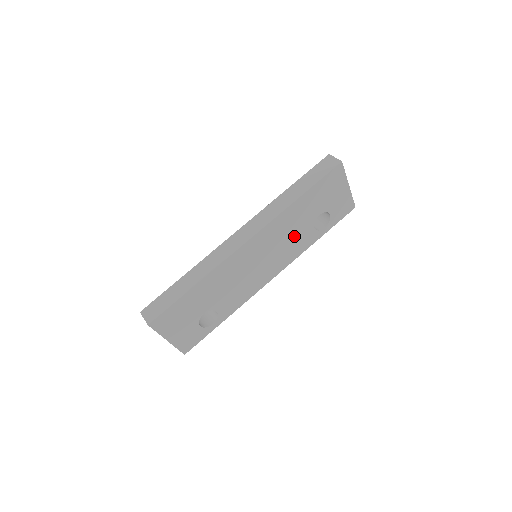
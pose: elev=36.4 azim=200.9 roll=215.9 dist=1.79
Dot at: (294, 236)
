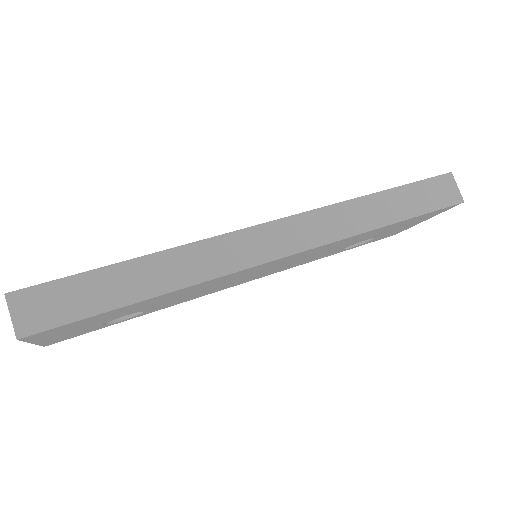
Dot at: (322, 253)
